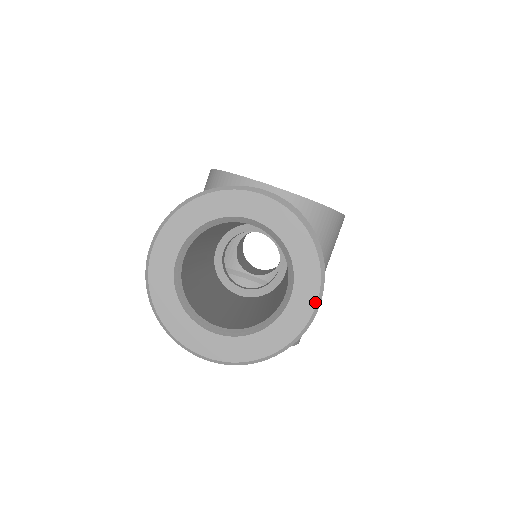
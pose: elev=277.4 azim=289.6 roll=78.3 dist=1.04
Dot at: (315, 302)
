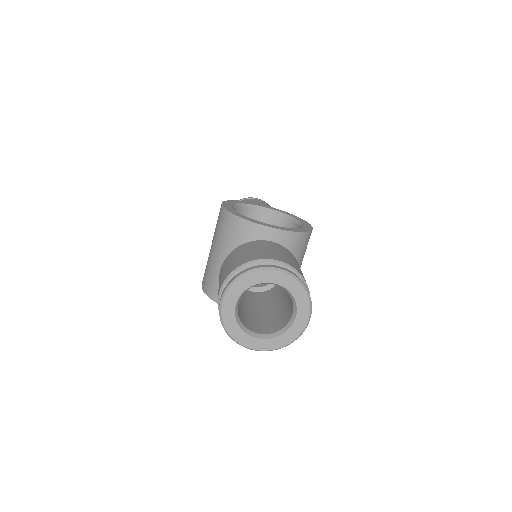
Dot at: (308, 319)
